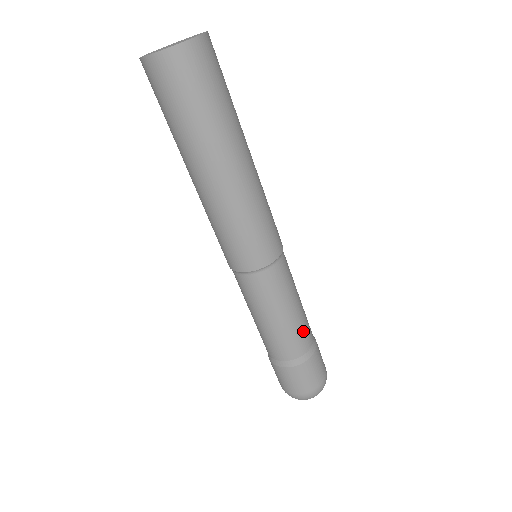
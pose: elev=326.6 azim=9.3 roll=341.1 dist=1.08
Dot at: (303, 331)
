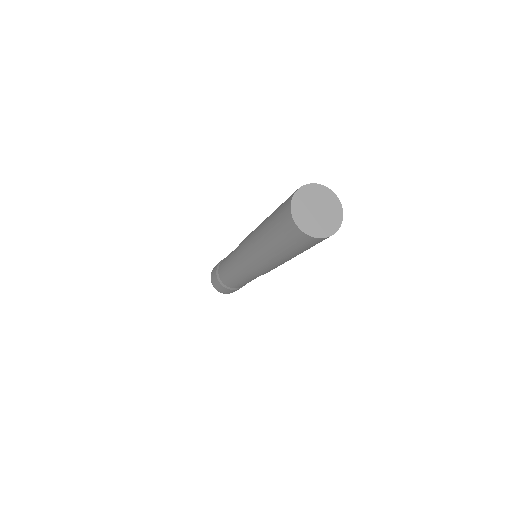
Dot at: occluded
